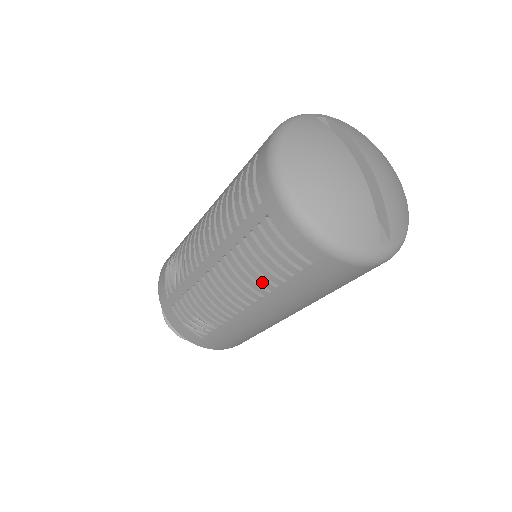
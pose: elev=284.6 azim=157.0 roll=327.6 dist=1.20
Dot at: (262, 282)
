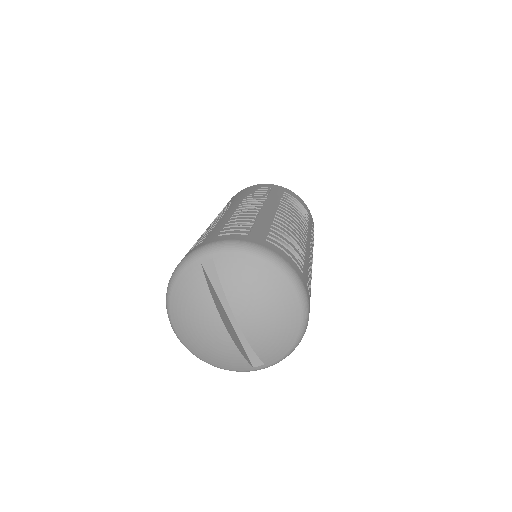
Dot at: occluded
